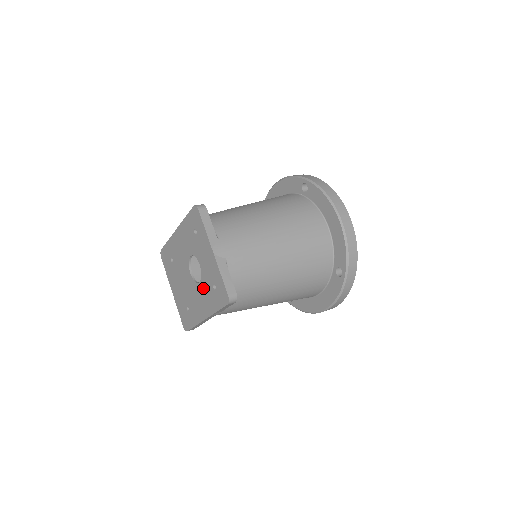
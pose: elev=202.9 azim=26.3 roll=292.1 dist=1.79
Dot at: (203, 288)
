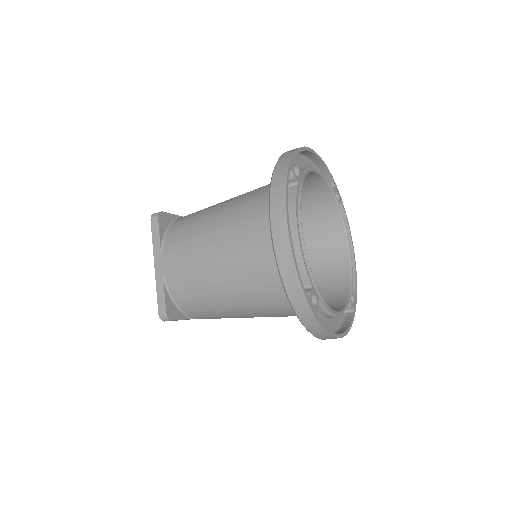
Dot at: occluded
